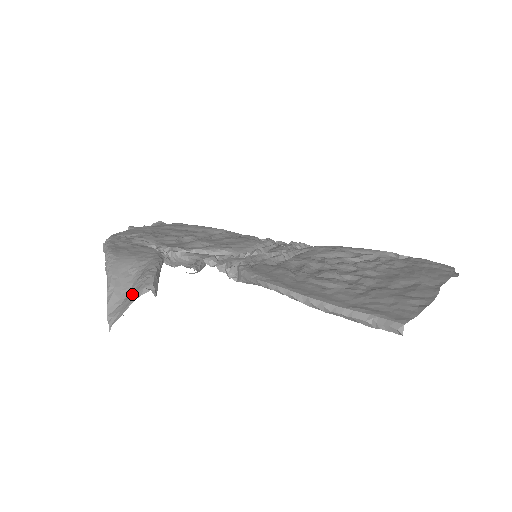
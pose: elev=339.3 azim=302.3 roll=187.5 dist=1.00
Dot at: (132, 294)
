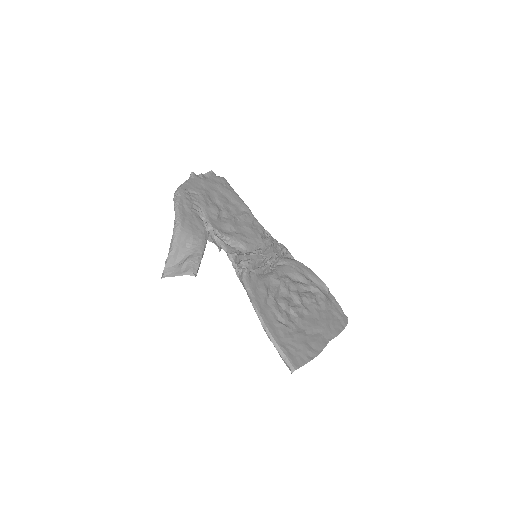
Dot at: (184, 267)
